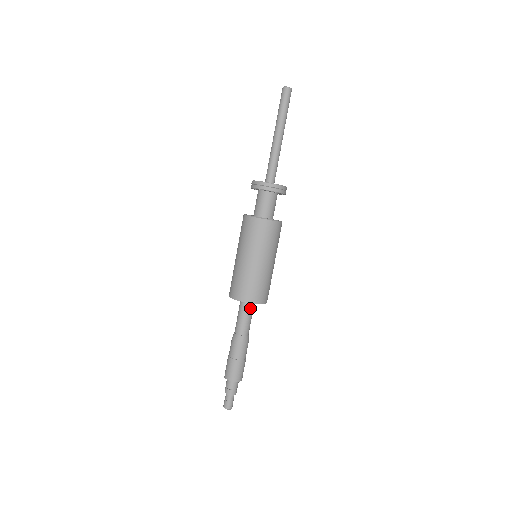
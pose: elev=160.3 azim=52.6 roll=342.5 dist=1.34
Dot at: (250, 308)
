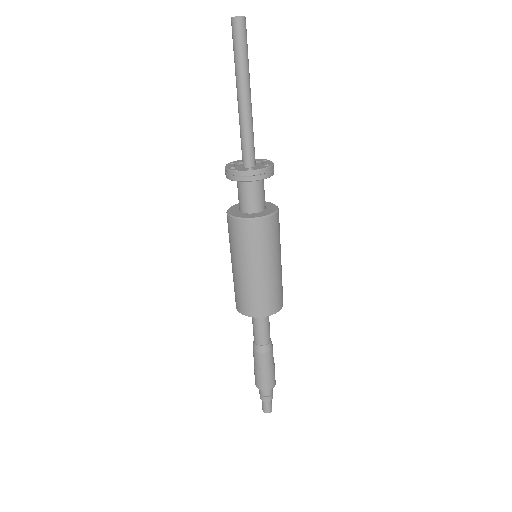
Dot at: occluded
